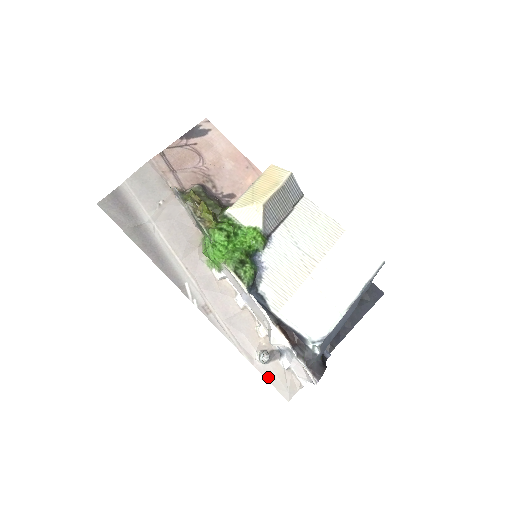
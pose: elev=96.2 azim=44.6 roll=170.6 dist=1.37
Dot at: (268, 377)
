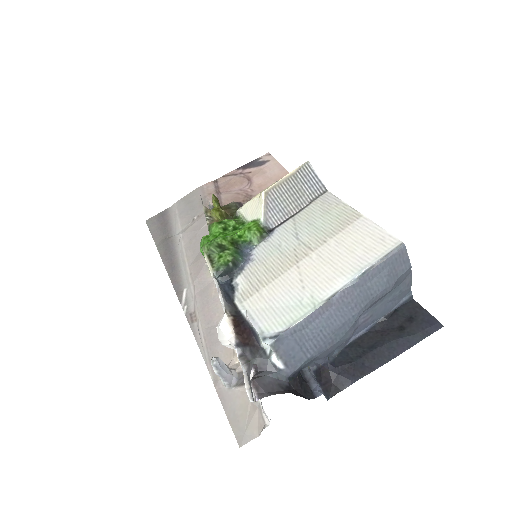
Dot at: (226, 406)
